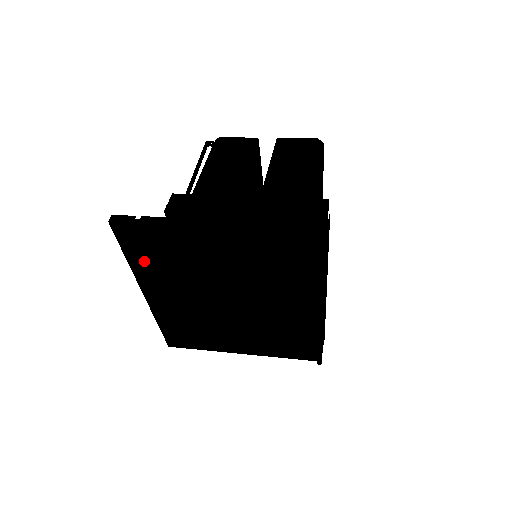
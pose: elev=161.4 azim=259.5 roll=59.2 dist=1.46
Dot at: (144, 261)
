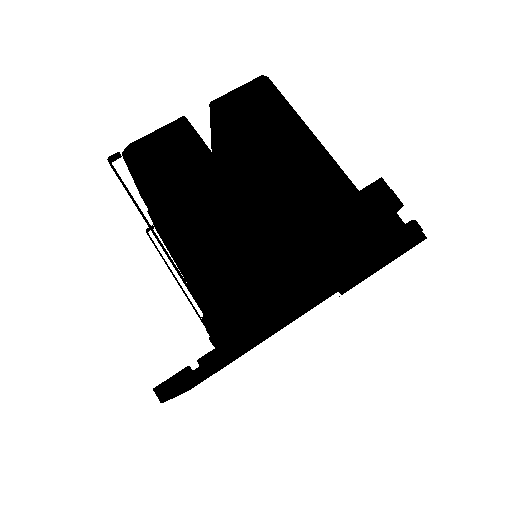
Dot at: (195, 383)
